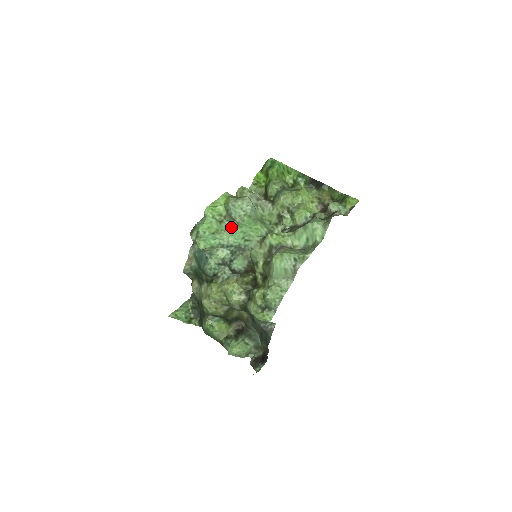
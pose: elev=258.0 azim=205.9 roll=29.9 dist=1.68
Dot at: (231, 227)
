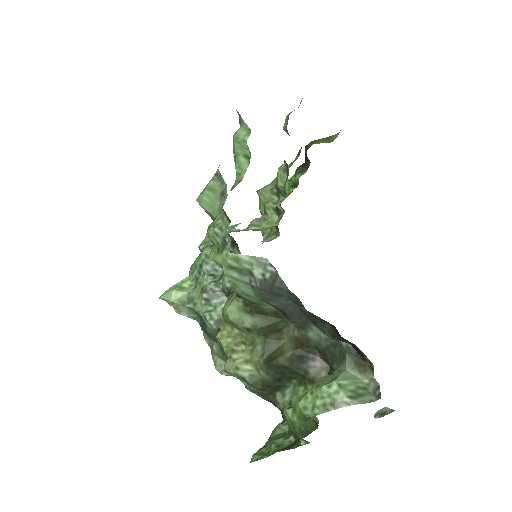
Dot at: occluded
